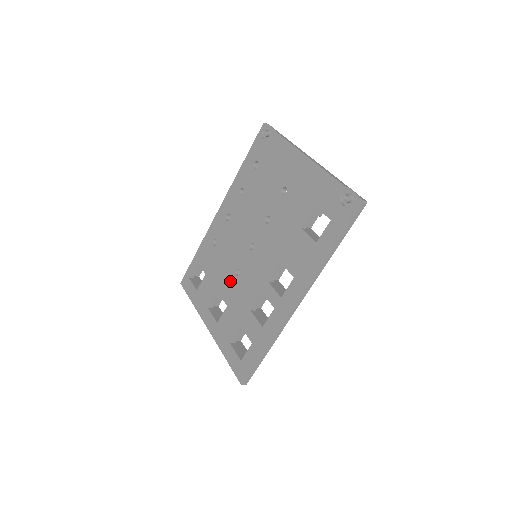
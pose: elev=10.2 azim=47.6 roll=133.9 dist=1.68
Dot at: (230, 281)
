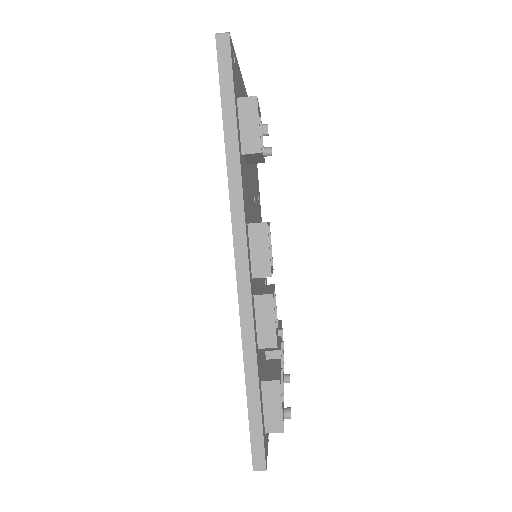
Dot at: occluded
